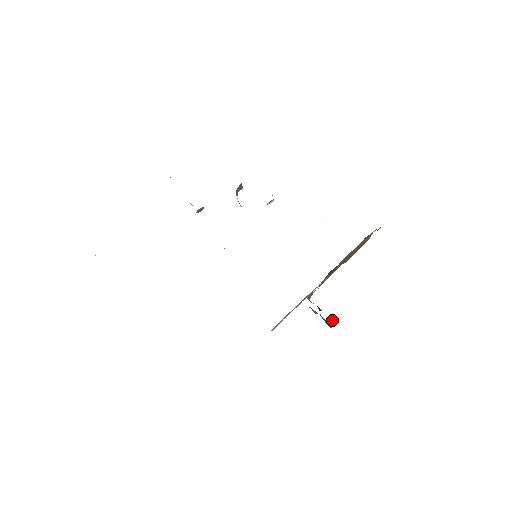
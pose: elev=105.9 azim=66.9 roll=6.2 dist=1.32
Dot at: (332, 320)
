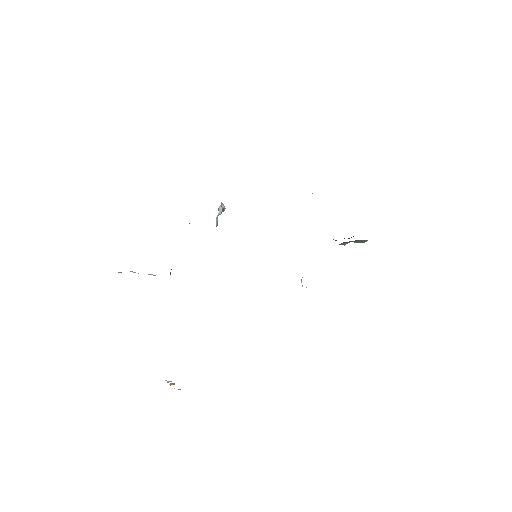
Dot at: occluded
